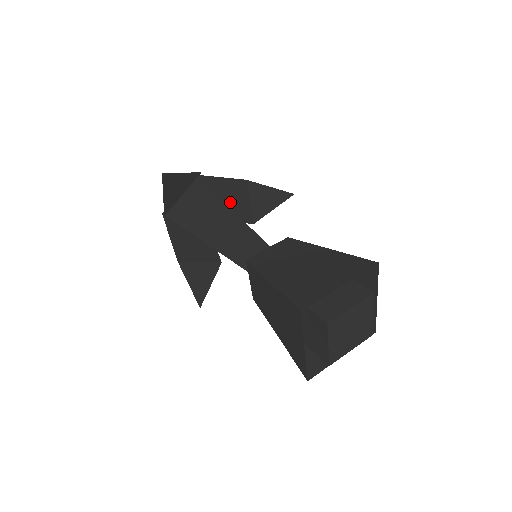
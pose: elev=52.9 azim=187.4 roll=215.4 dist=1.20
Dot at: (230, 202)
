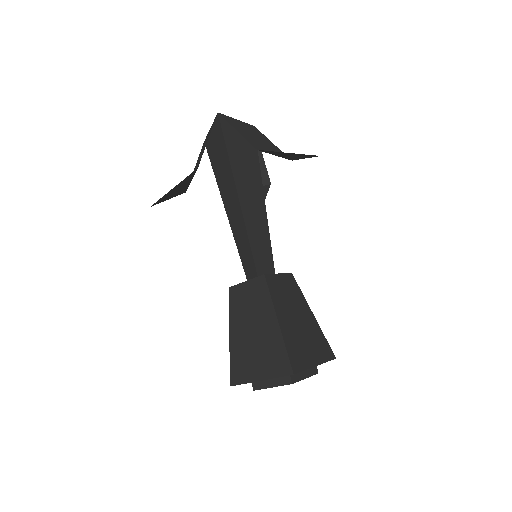
Dot at: (261, 141)
